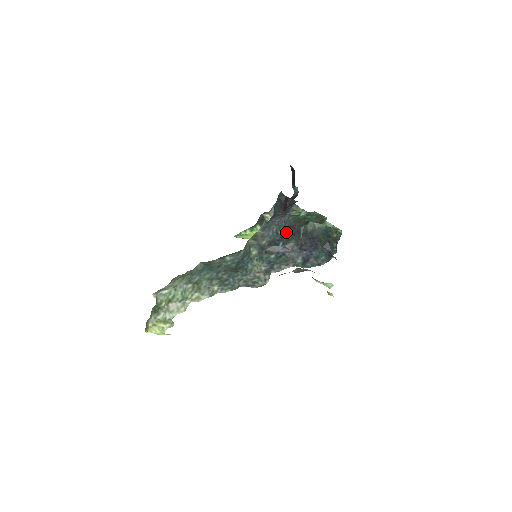
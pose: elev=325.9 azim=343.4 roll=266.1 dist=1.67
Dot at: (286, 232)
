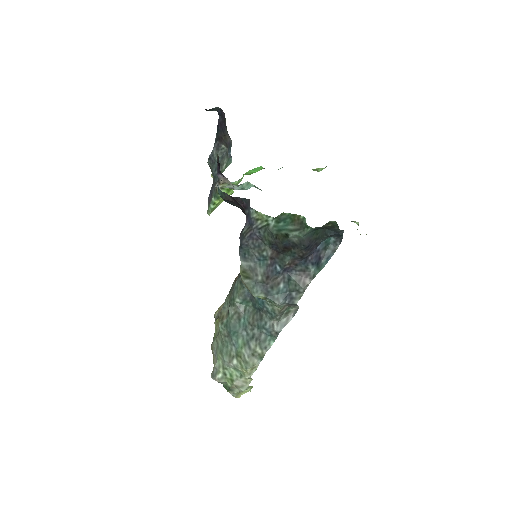
Dot at: (271, 249)
